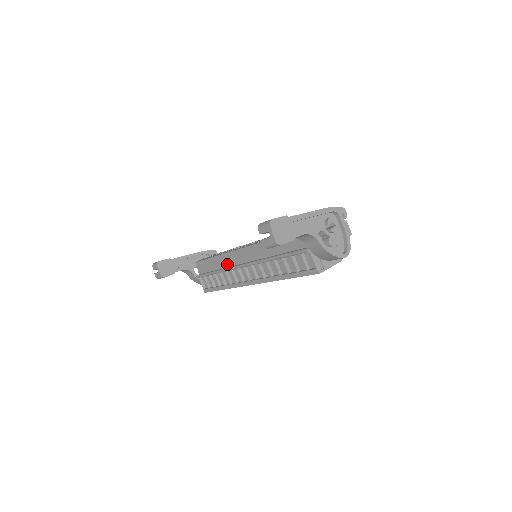
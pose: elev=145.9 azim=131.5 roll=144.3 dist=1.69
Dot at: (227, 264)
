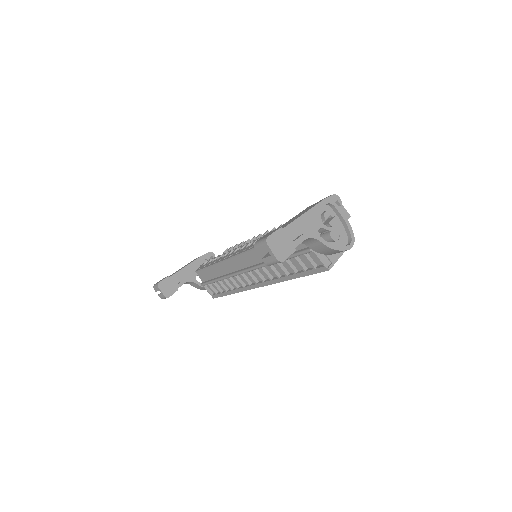
Dot at: (229, 270)
